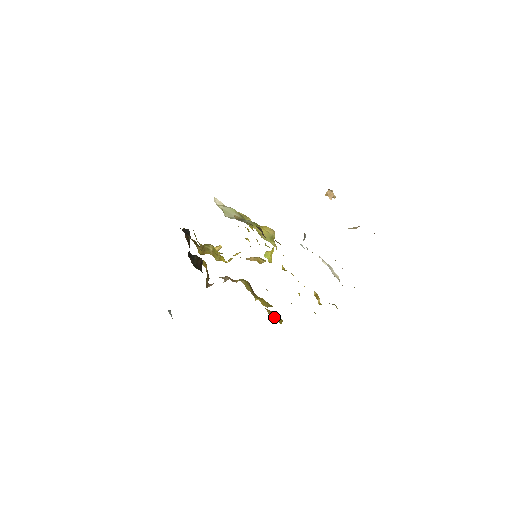
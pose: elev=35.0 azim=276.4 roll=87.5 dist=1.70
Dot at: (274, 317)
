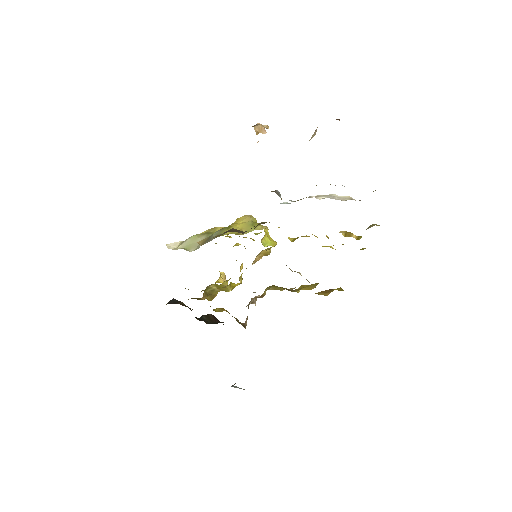
Dot at: occluded
